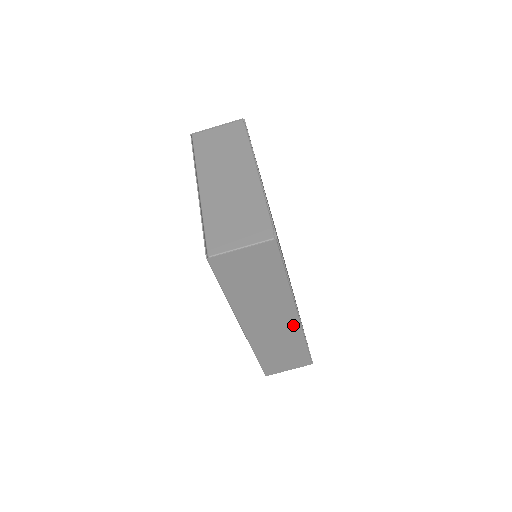
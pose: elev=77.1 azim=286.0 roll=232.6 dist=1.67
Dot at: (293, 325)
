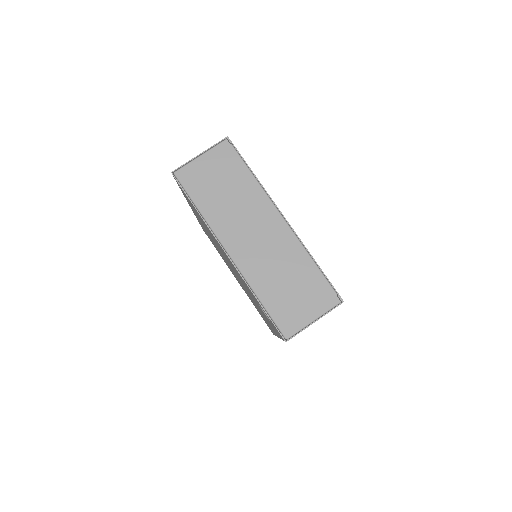
Dot at: occluded
